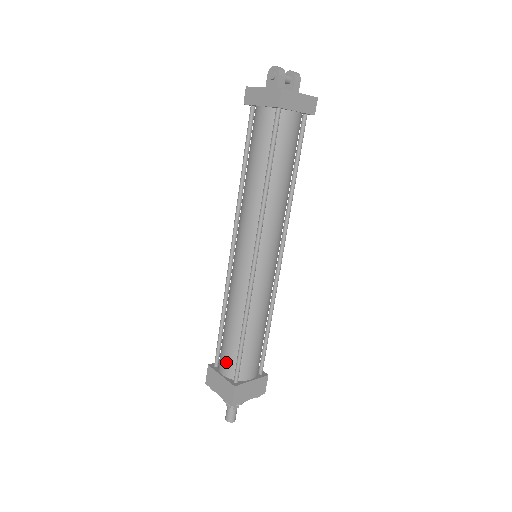
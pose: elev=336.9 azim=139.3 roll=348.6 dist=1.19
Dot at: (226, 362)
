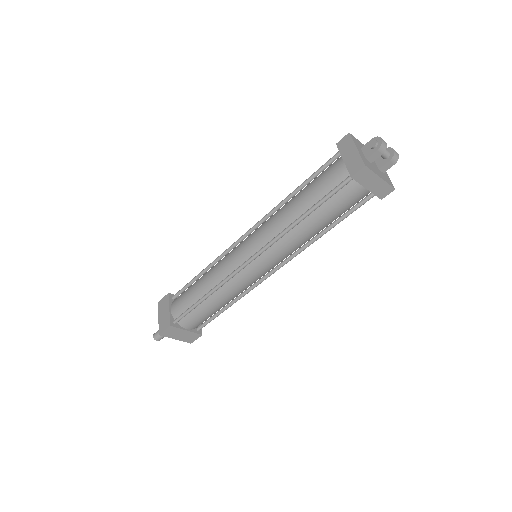
Dot at: (179, 304)
